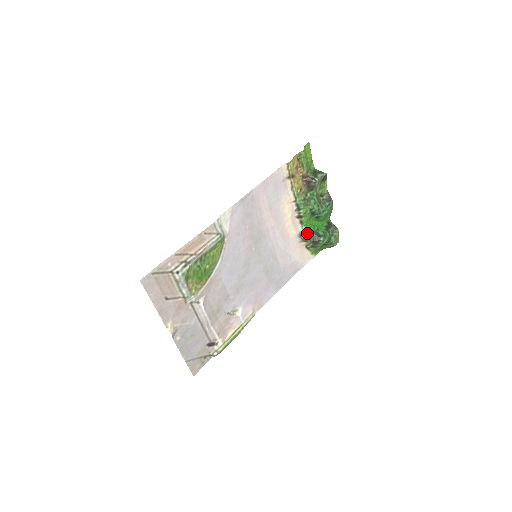
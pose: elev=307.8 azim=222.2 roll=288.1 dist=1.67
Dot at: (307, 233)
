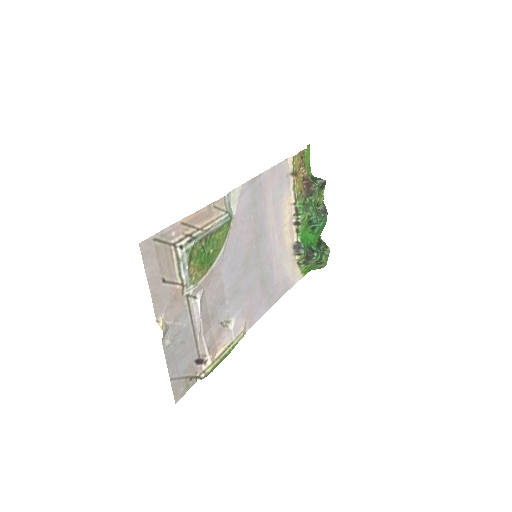
Dot at: (302, 245)
